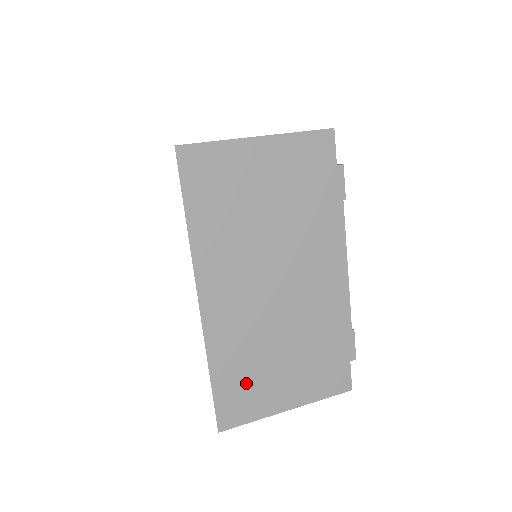
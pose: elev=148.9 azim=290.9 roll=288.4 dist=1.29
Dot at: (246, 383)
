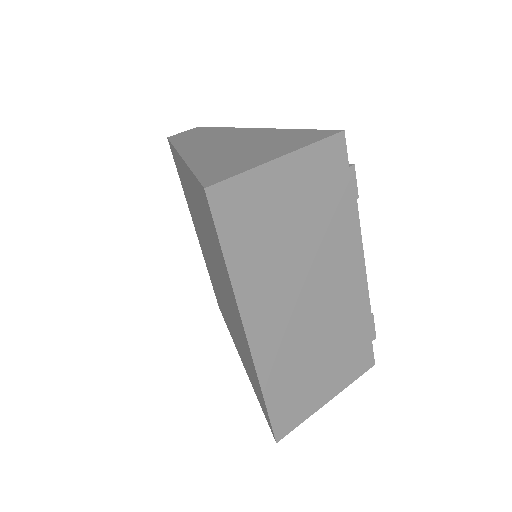
Dot at: (294, 392)
